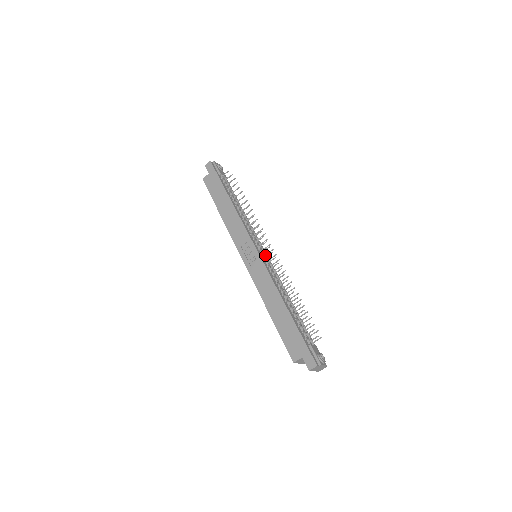
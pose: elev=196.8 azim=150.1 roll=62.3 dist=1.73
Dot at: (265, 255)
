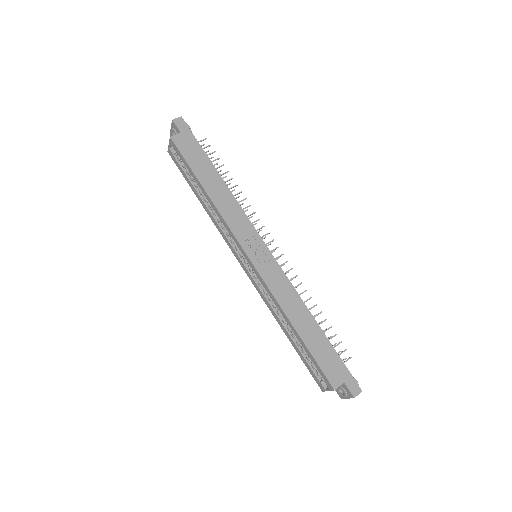
Dot at: occluded
